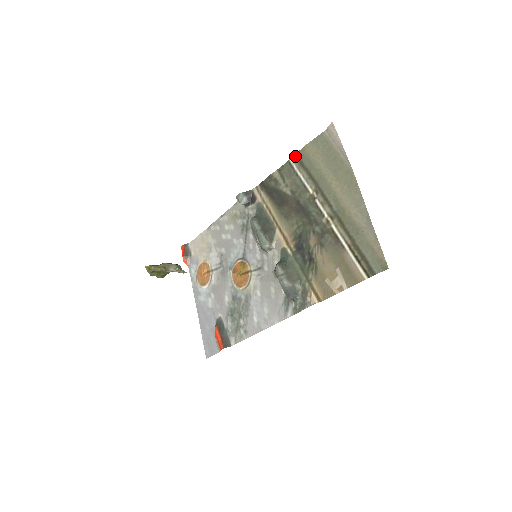
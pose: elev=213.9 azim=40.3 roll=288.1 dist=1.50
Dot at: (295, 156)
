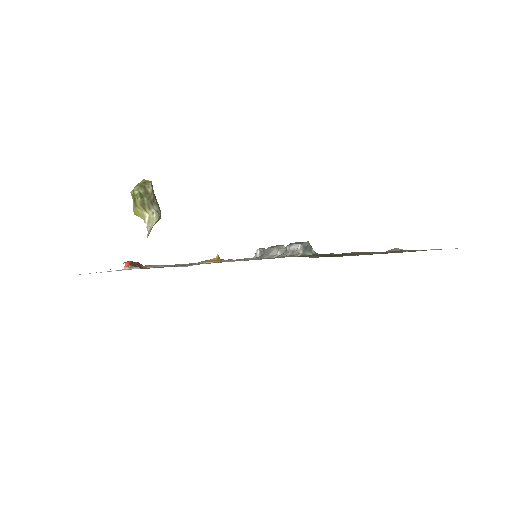
Dot at: (343, 253)
